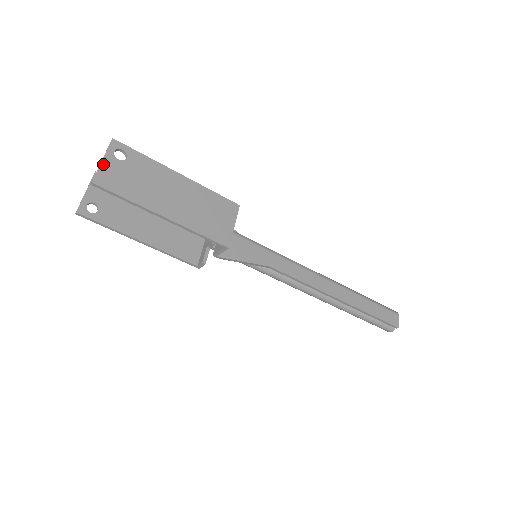
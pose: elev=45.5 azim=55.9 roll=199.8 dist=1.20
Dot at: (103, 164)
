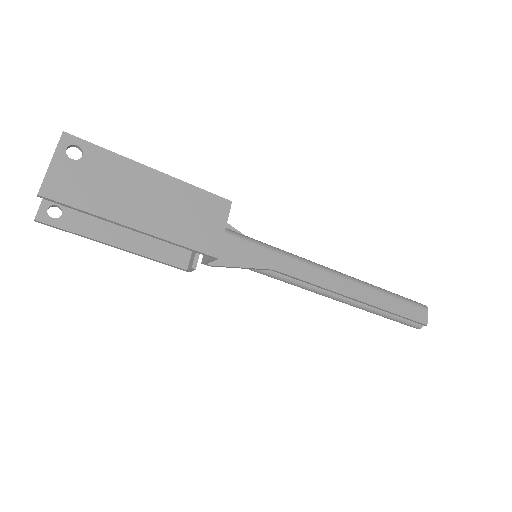
Dot at: (52, 168)
